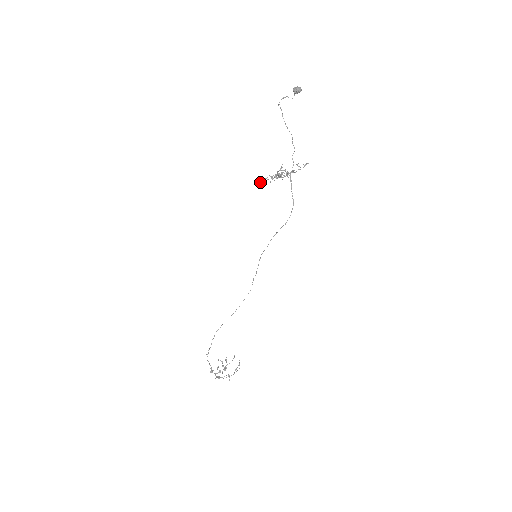
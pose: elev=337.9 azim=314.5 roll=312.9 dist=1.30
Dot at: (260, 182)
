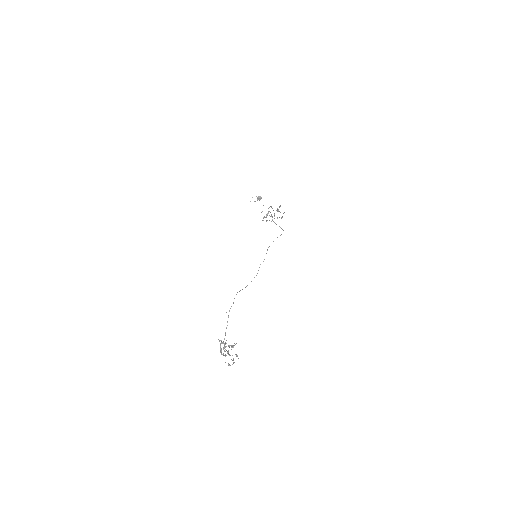
Dot at: (262, 211)
